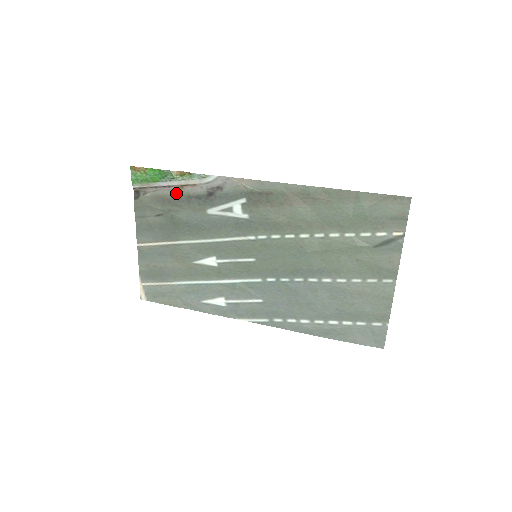
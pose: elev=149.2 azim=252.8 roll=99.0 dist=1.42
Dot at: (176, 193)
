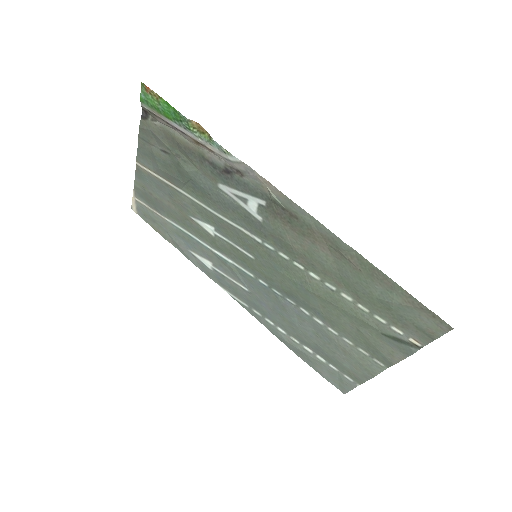
Dot at: (189, 143)
